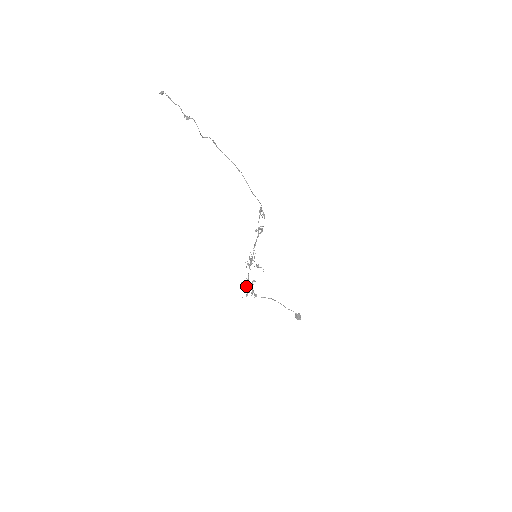
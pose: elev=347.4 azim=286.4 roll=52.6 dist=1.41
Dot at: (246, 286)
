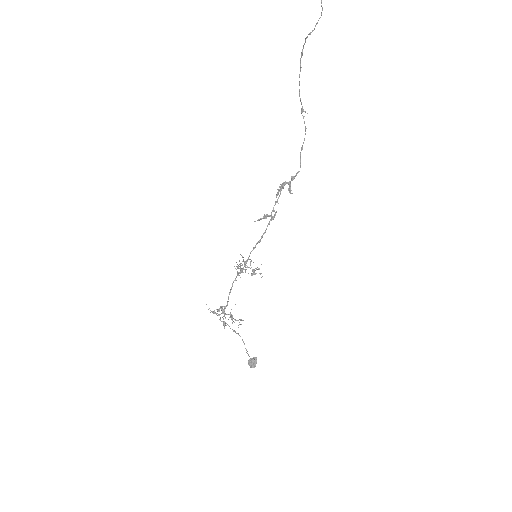
Dot at: (222, 311)
